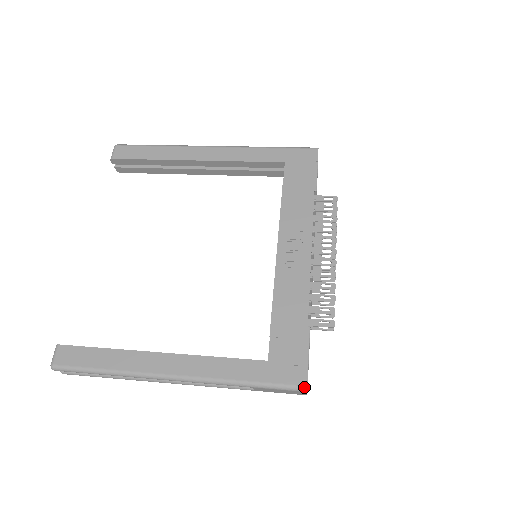
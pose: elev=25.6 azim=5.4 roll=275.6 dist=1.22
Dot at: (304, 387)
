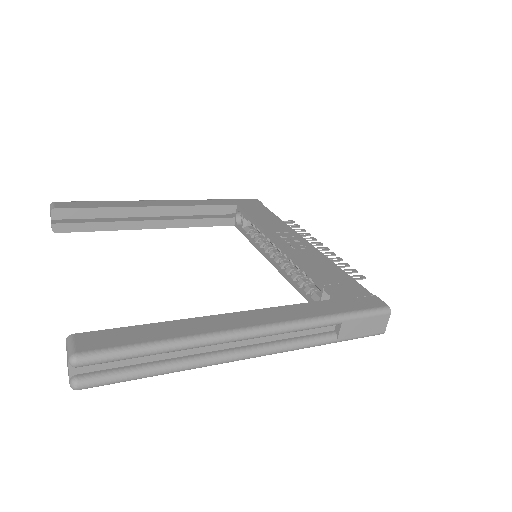
Dot at: (387, 307)
